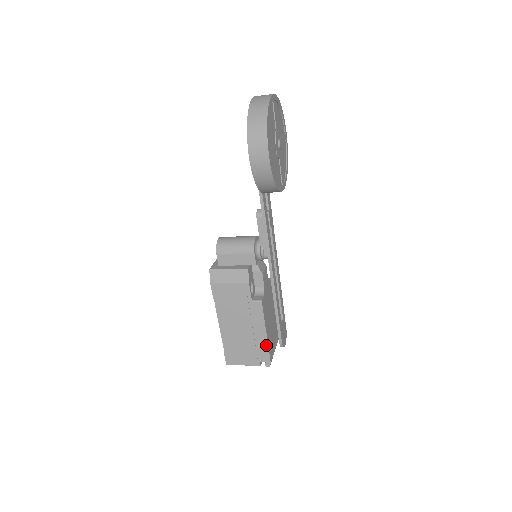
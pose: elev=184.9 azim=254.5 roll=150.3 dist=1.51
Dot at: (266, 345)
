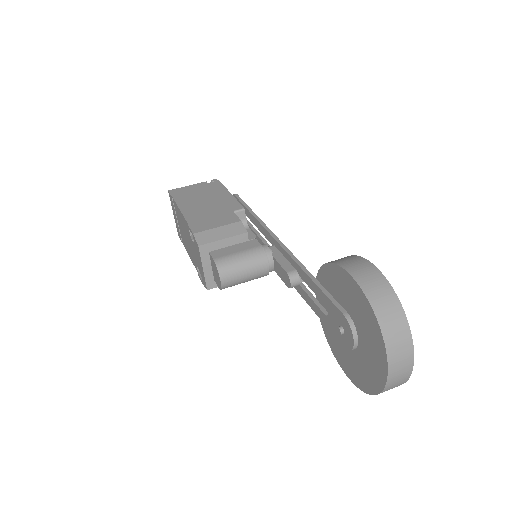
Dot at: occluded
